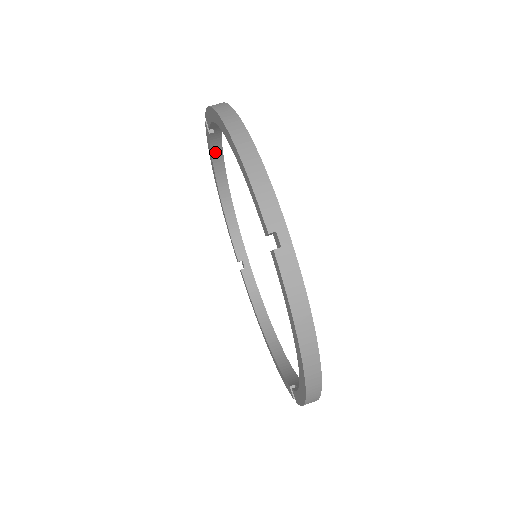
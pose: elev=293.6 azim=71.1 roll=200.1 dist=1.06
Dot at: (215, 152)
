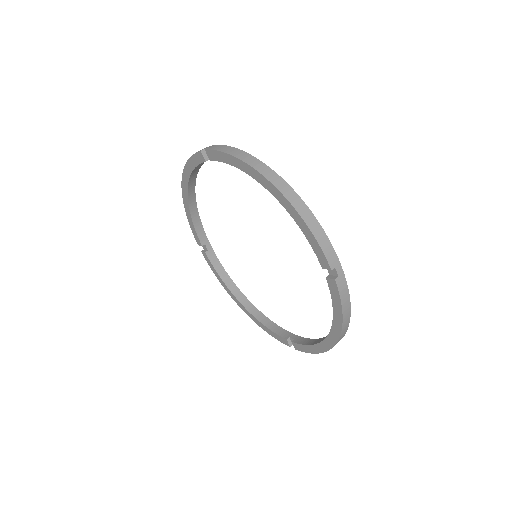
Dot at: (221, 274)
